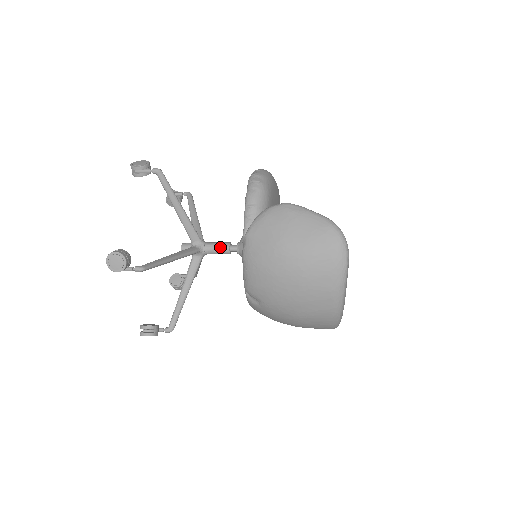
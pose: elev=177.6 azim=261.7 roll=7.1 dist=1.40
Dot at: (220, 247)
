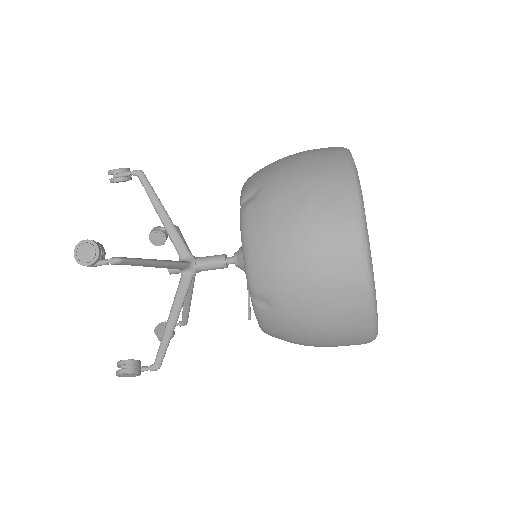
Dot at: (215, 255)
